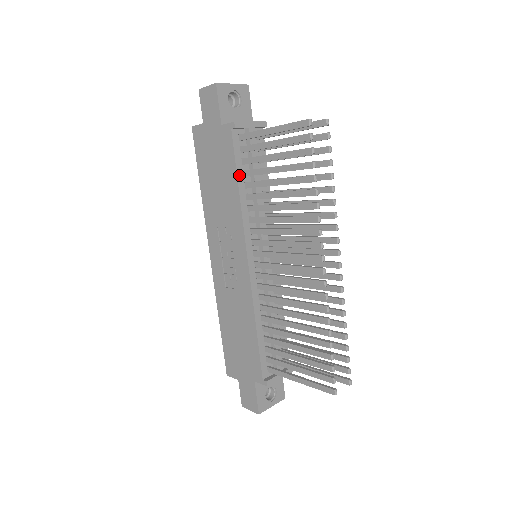
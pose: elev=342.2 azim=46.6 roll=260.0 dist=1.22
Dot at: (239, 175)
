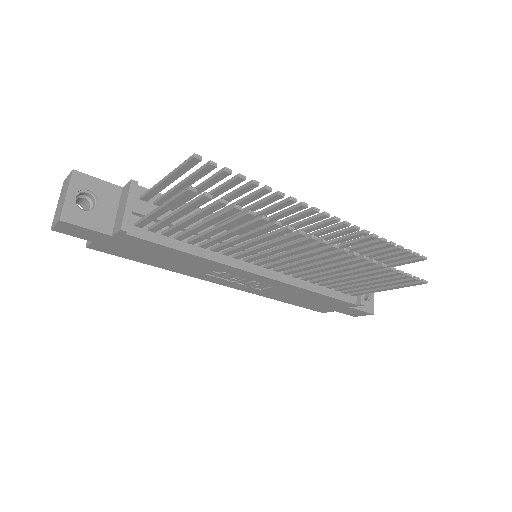
Dot at: (177, 247)
